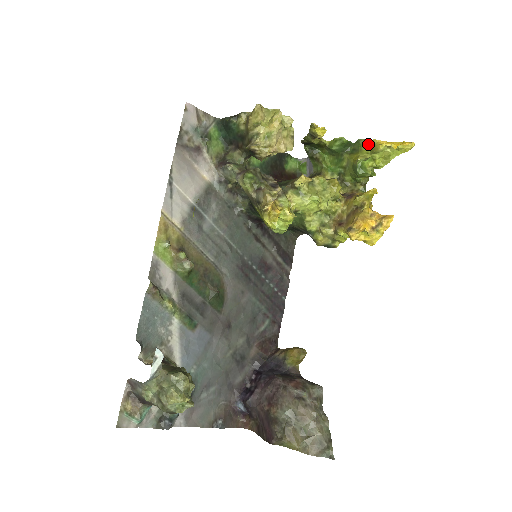
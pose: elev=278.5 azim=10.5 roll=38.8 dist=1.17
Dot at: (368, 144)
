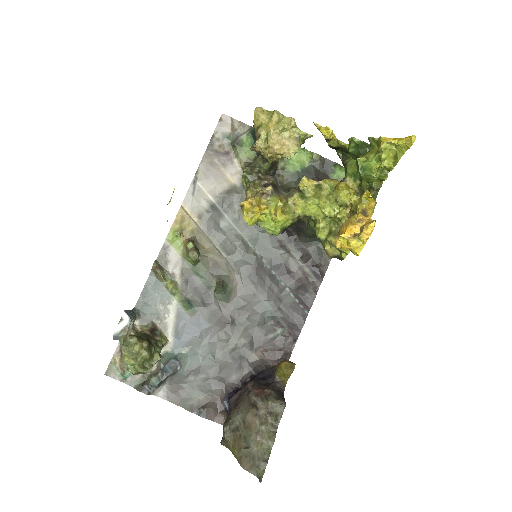
Dot at: (377, 143)
